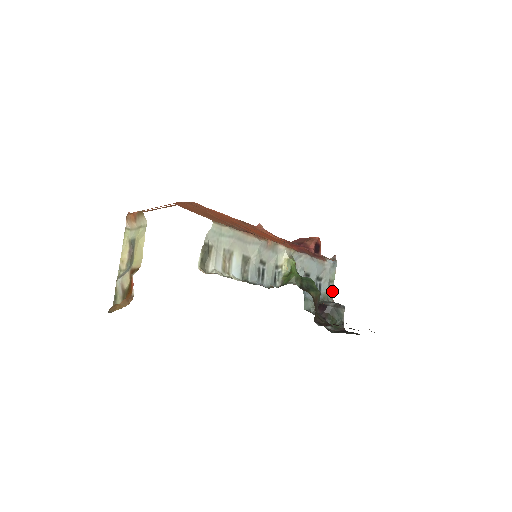
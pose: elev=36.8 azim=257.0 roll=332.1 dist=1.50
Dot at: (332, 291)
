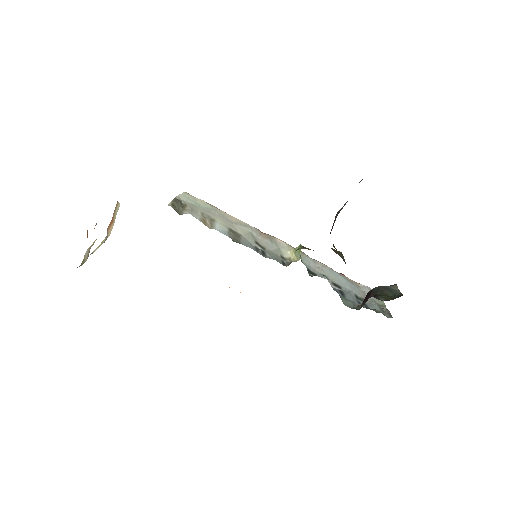
Dot at: (387, 313)
